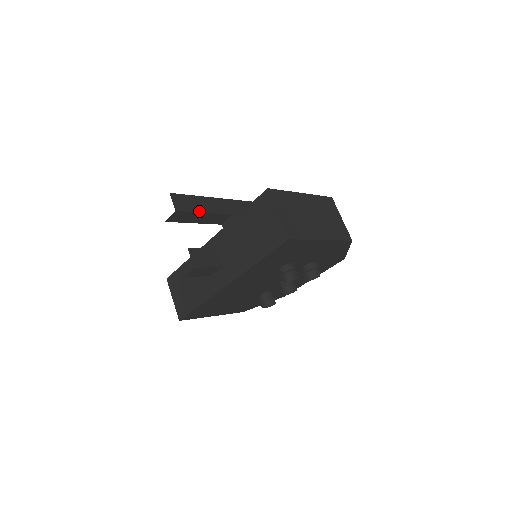
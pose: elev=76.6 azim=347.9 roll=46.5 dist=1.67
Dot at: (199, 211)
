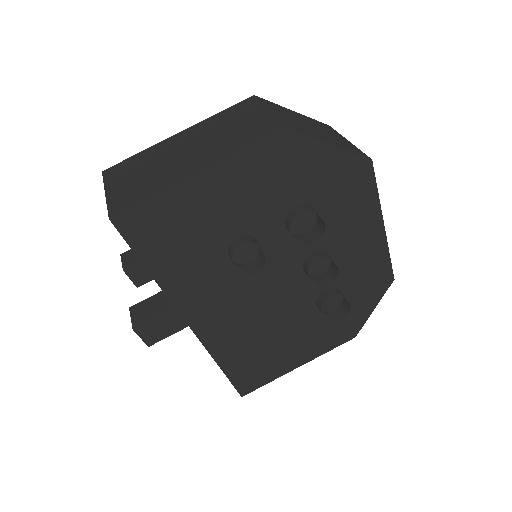
Dot at: occluded
